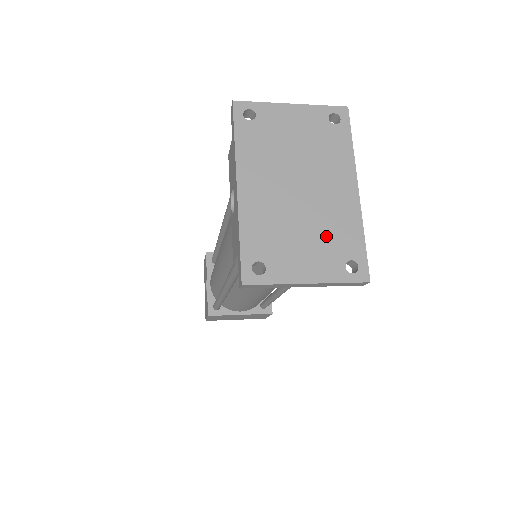
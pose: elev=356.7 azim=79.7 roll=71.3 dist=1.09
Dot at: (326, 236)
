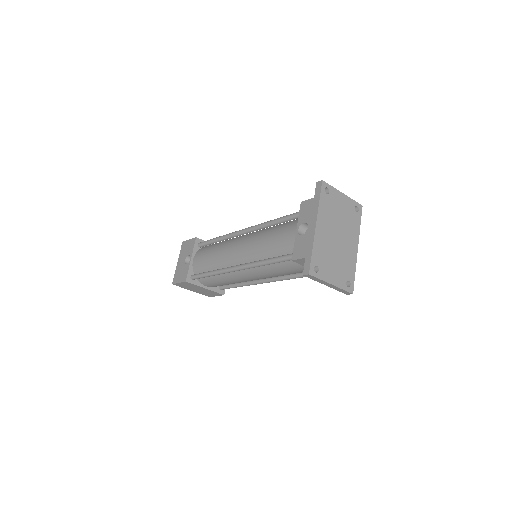
Dot at: (343, 265)
